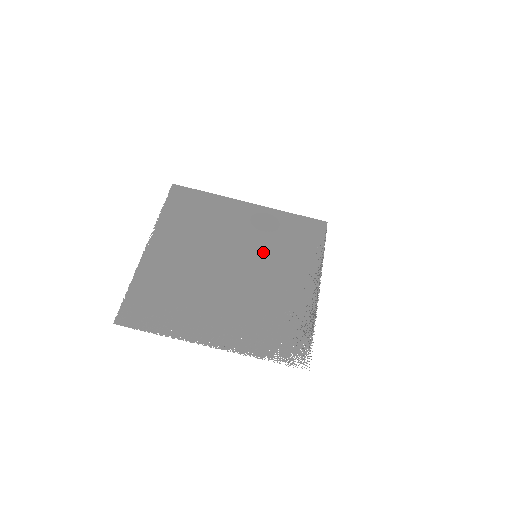
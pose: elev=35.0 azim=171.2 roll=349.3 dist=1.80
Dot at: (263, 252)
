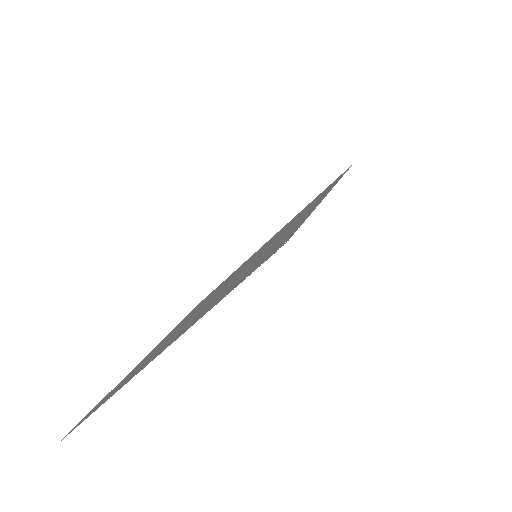
Dot at: (265, 246)
